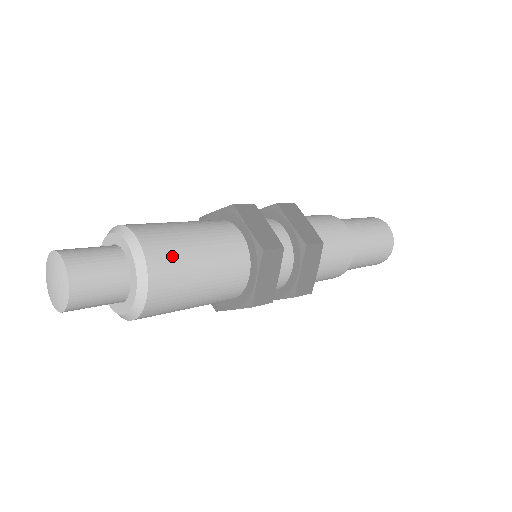
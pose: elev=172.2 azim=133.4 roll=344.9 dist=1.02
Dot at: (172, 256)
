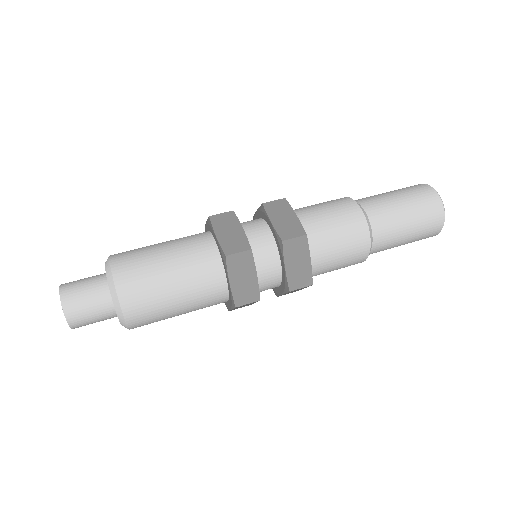
Dot at: (149, 314)
